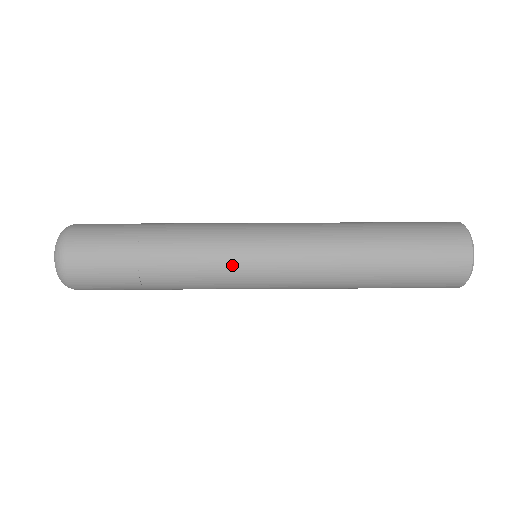
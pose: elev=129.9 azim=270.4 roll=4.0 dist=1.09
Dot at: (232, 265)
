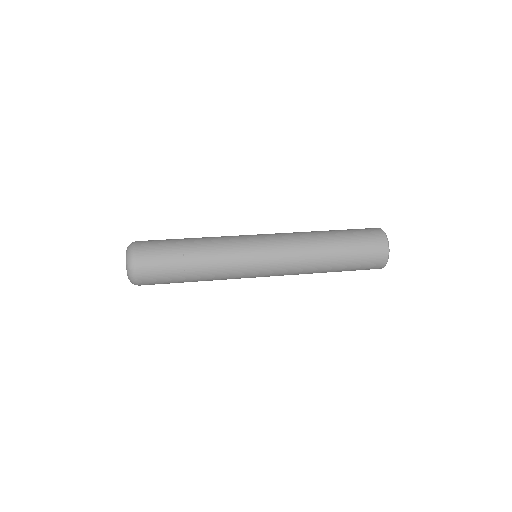
Dot at: (244, 255)
